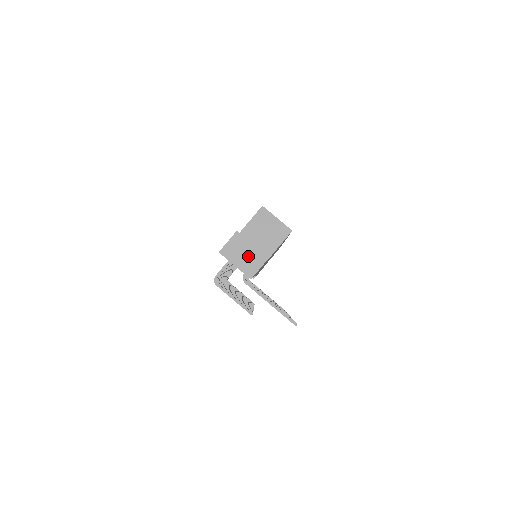
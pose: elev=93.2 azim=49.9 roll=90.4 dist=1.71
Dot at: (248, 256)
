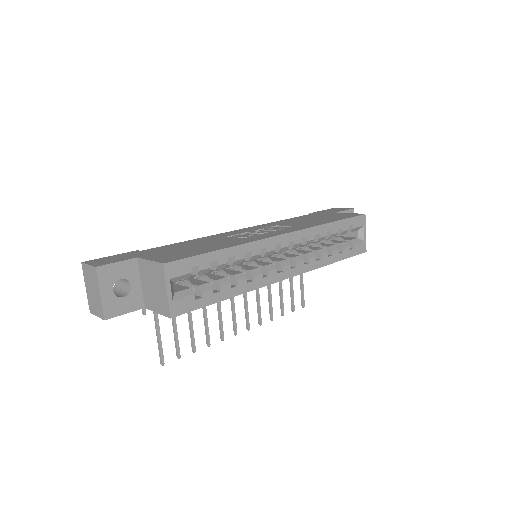
Dot at: (94, 296)
